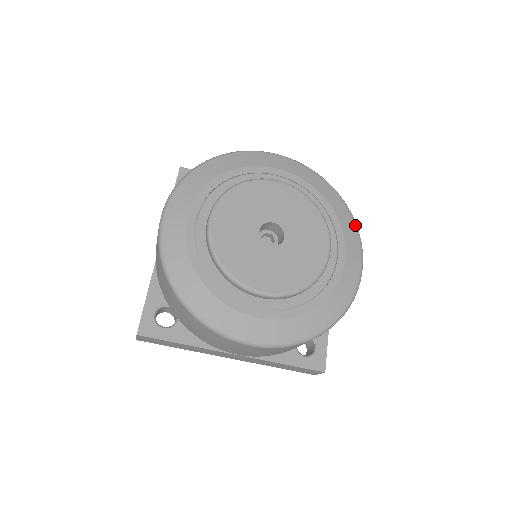
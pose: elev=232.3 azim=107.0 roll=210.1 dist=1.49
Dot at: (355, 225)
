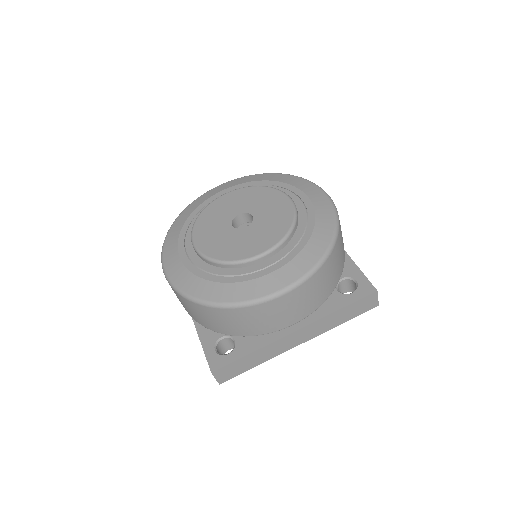
Dot at: (302, 178)
